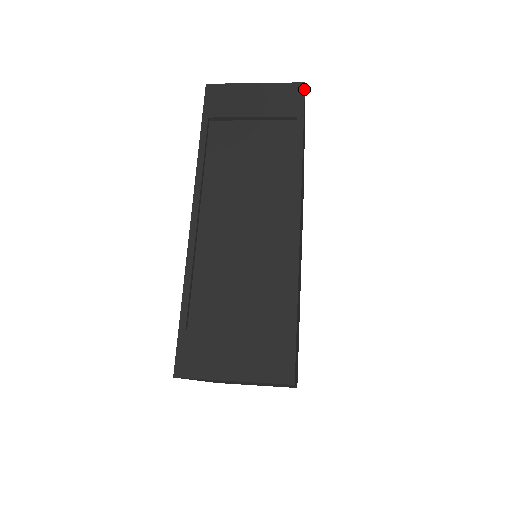
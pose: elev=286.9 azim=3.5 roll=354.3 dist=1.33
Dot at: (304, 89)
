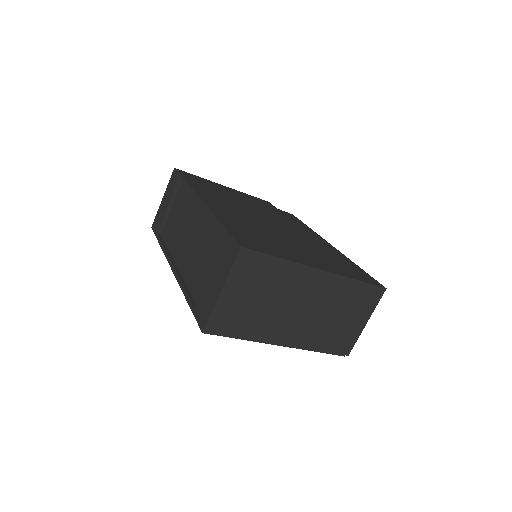
Dot at: (175, 170)
